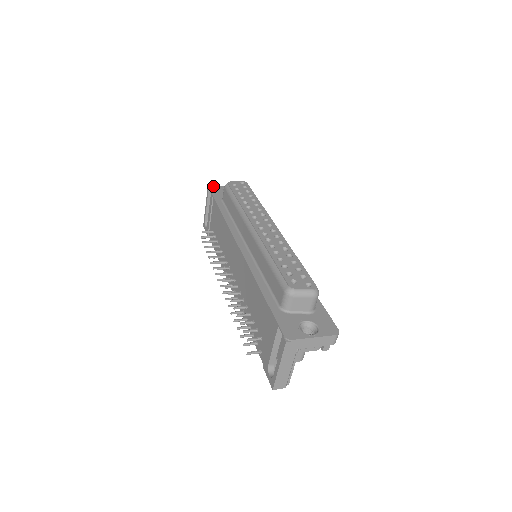
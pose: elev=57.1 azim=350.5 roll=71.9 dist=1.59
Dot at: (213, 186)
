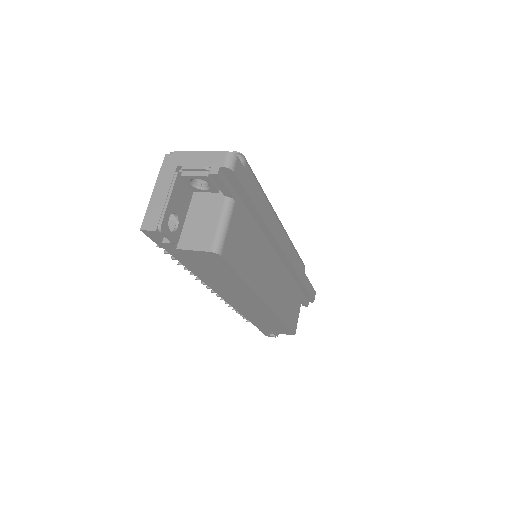
Dot at: occluded
